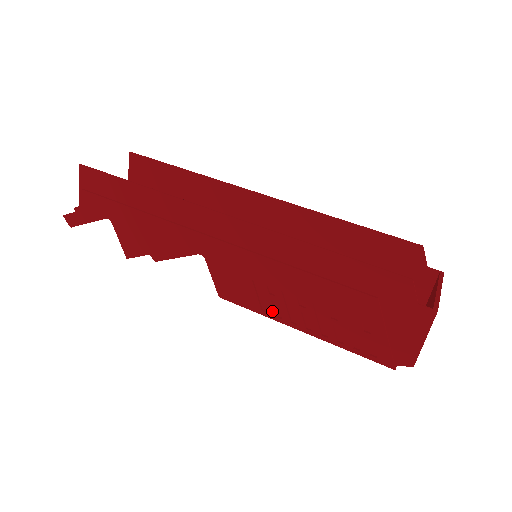
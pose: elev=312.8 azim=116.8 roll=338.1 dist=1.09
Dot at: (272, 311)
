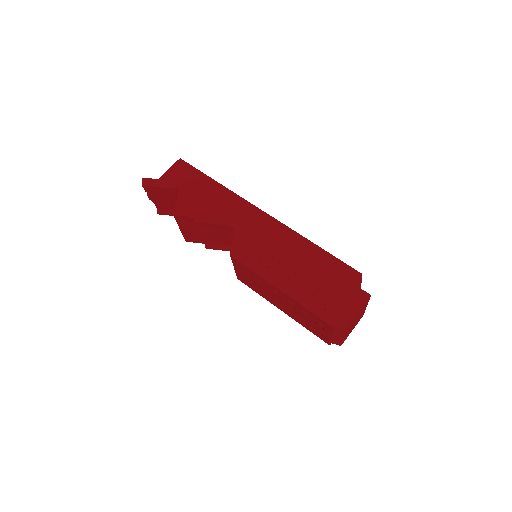
Dot at: (265, 272)
